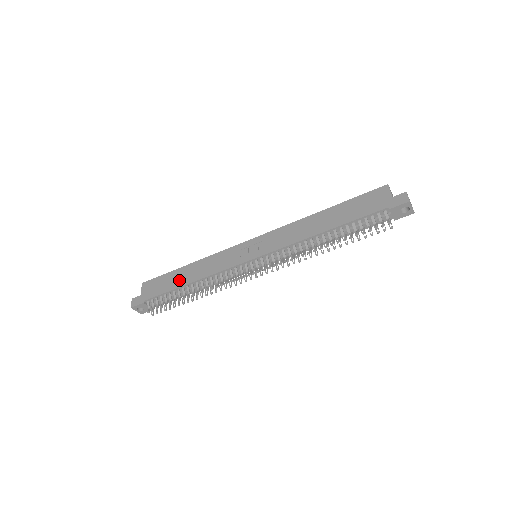
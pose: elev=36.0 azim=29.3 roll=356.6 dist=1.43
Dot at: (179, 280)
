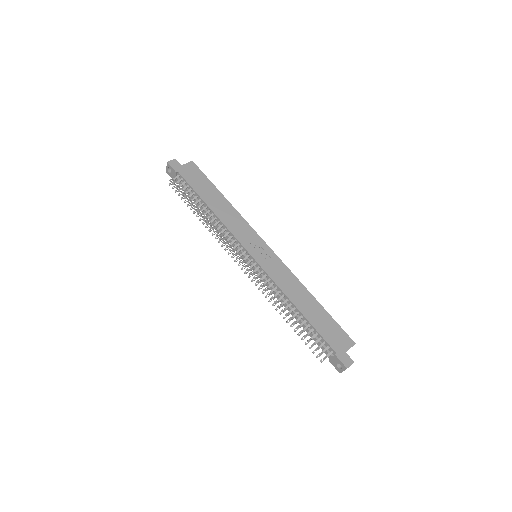
Dot at: (209, 196)
